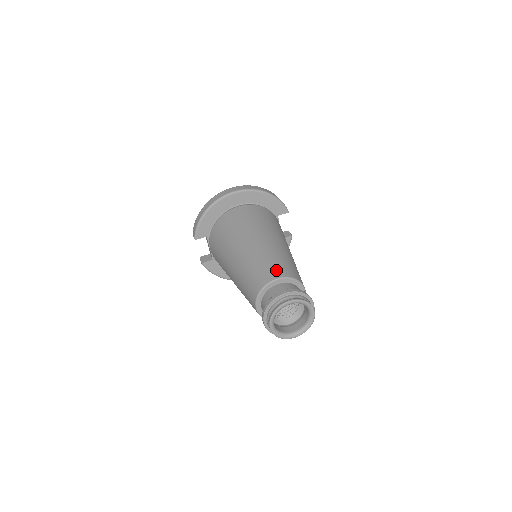
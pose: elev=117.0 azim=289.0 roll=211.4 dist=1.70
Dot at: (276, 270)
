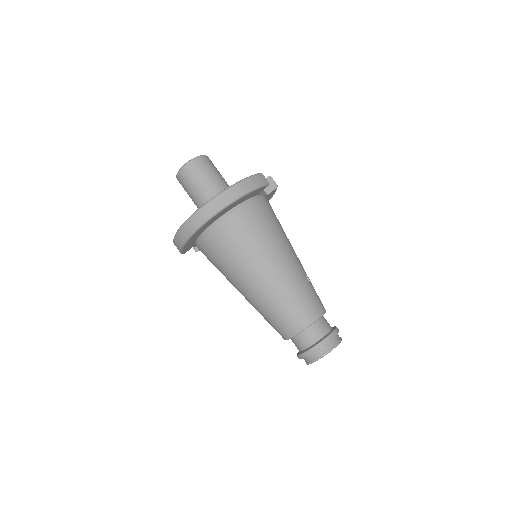
Dot at: (296, 321)
